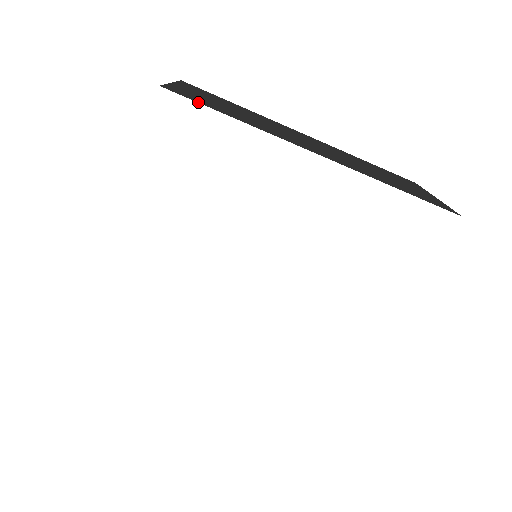
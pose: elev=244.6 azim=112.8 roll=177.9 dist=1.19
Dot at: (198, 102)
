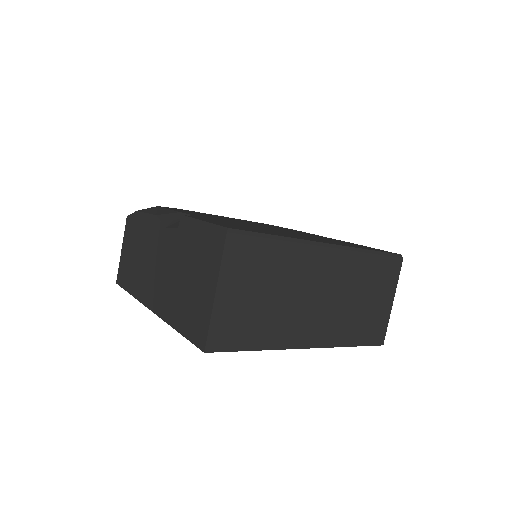
Dot at: (231, 350)
